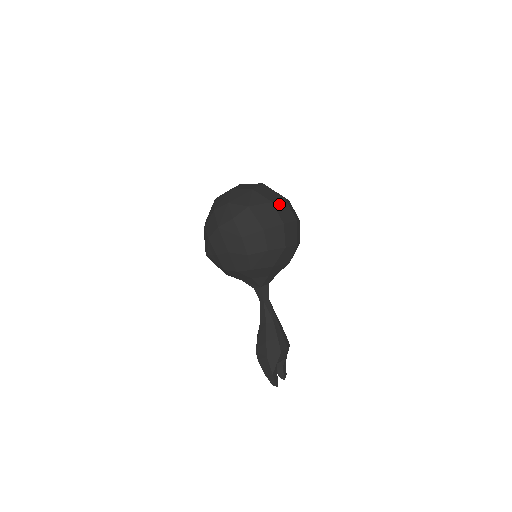
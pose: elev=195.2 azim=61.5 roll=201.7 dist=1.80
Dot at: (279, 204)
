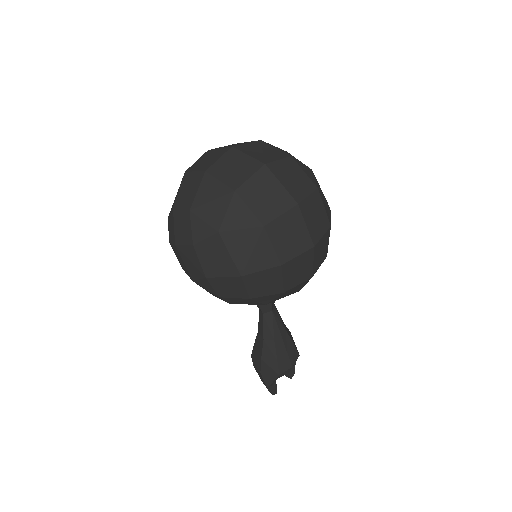
Dot at: (280, 224)
